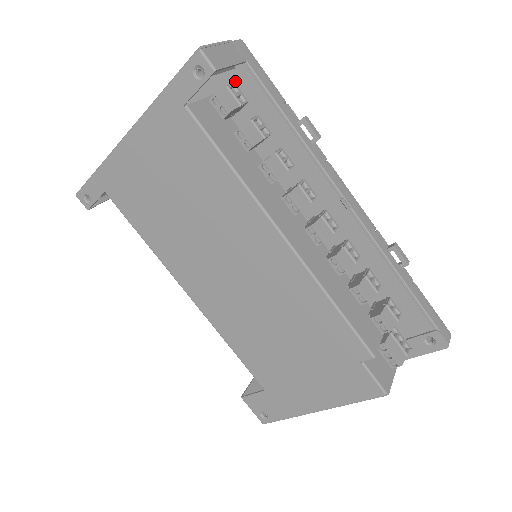
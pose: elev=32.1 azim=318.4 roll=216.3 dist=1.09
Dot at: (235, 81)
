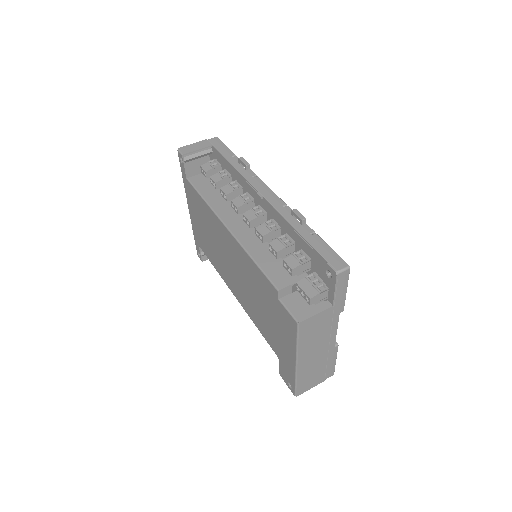
Dot at: (215, 158)
